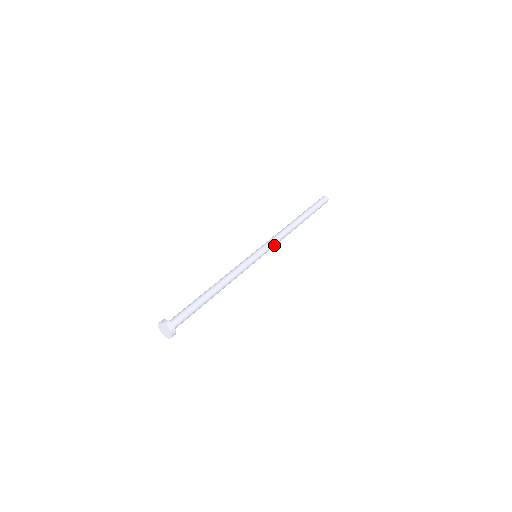
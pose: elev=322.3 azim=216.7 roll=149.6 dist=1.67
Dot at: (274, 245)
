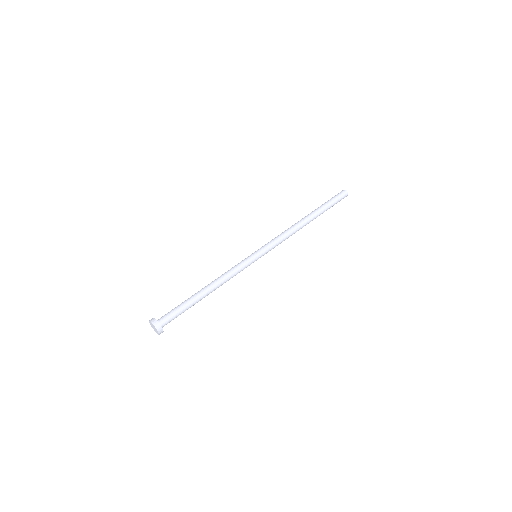
Dot at: occluded
